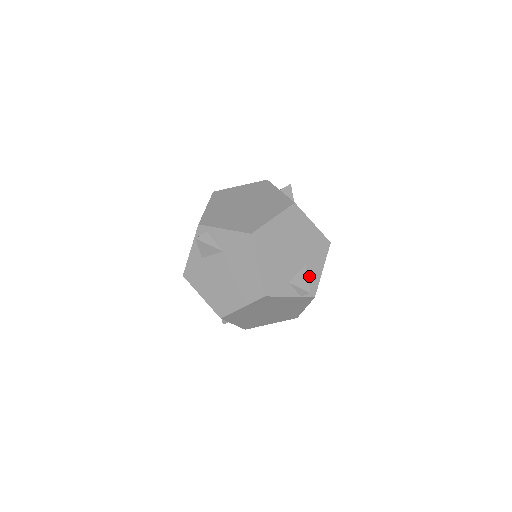
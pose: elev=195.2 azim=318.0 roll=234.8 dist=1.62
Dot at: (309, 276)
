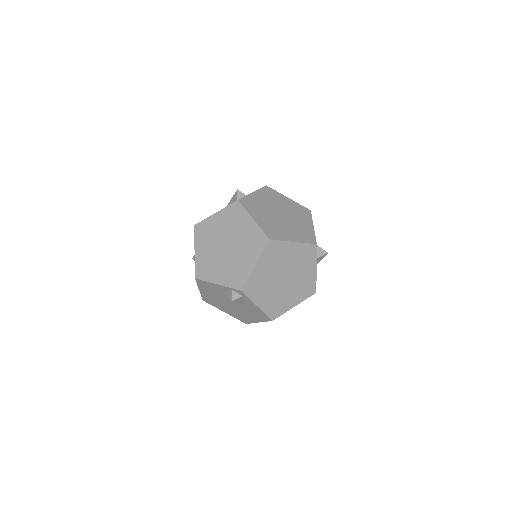
Dot at: occluded
